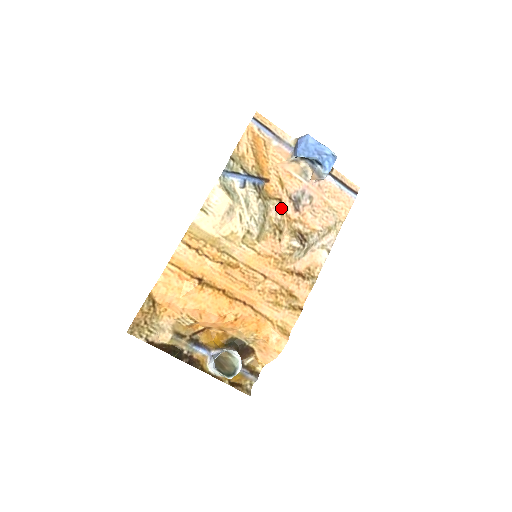
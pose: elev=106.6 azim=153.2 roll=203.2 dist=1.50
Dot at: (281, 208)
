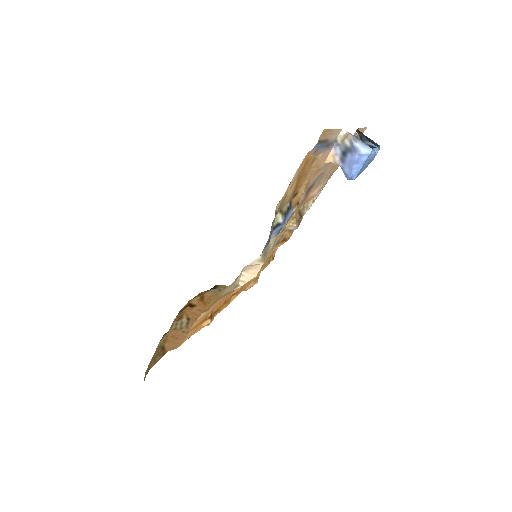
Dot at: occluded
